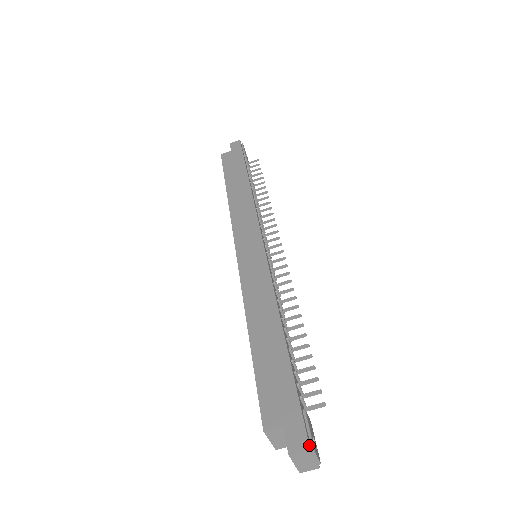
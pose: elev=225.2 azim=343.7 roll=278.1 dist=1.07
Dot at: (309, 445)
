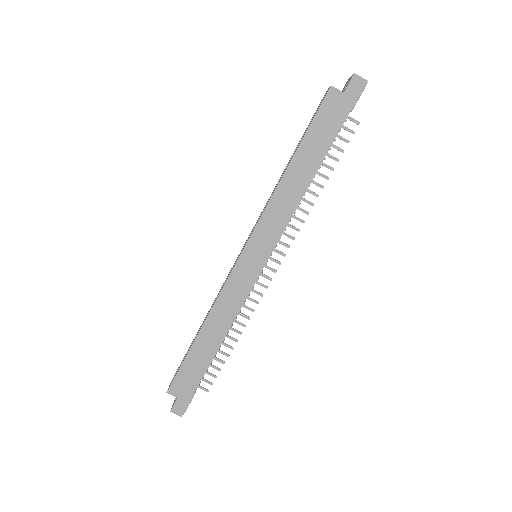
Dot at: occluded
